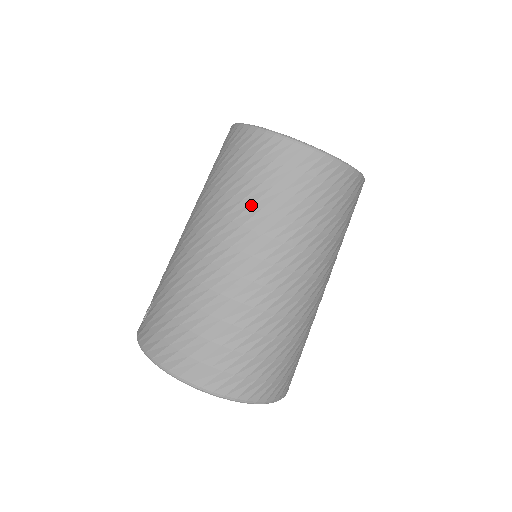
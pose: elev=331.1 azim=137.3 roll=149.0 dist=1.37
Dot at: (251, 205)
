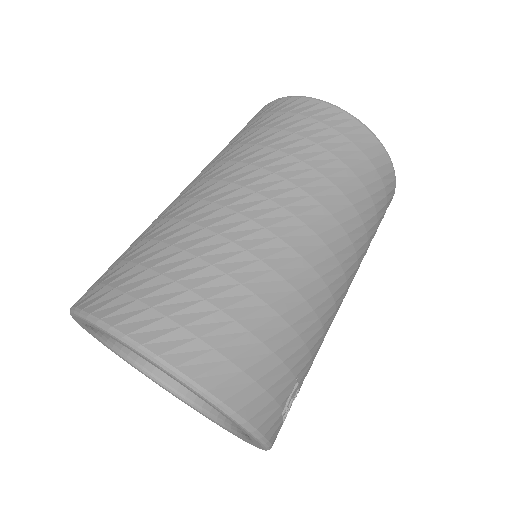
Dot at: (254, 145)
